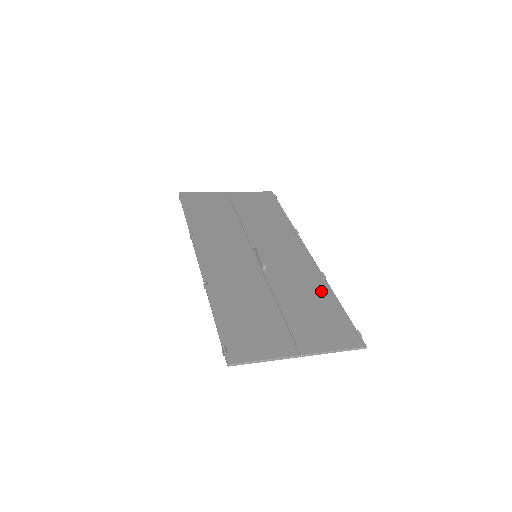
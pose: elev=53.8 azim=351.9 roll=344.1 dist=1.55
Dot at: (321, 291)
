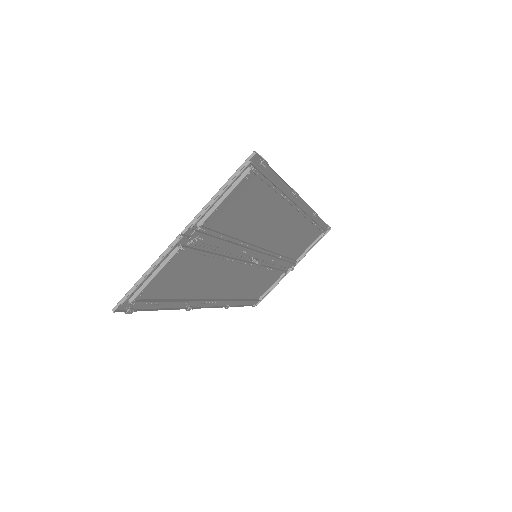
Dot at: (274, 197)
